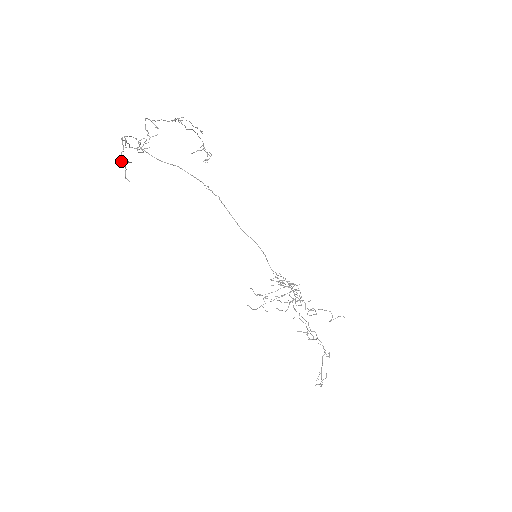
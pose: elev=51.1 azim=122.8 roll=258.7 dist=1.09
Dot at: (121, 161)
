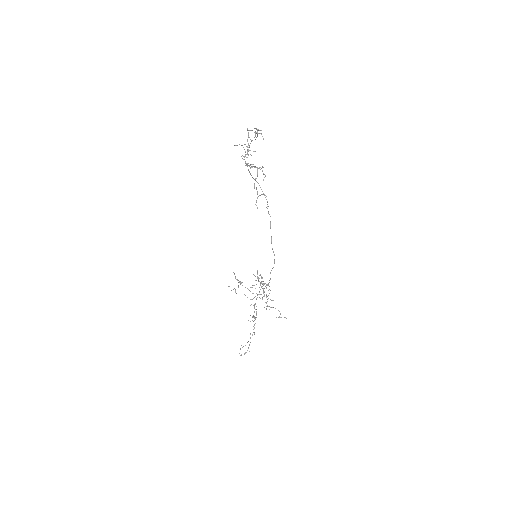
Dot at: (254, 187)
